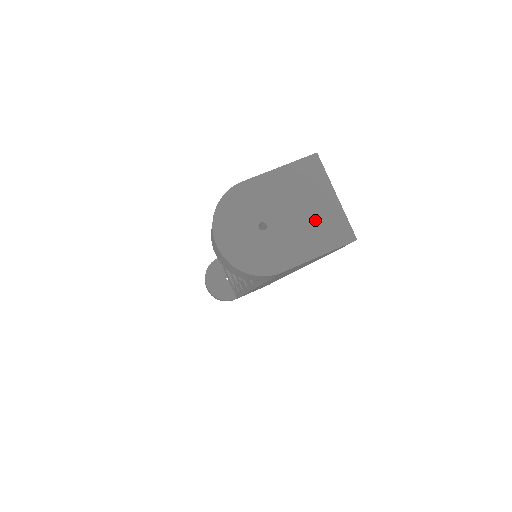
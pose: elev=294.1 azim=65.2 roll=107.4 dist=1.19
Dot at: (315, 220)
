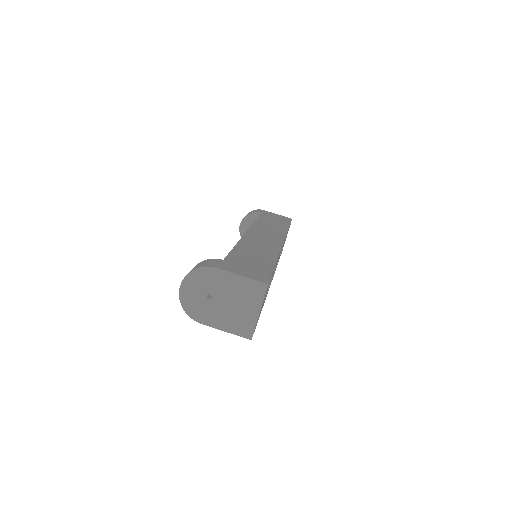
Dot at: (238, 315)
